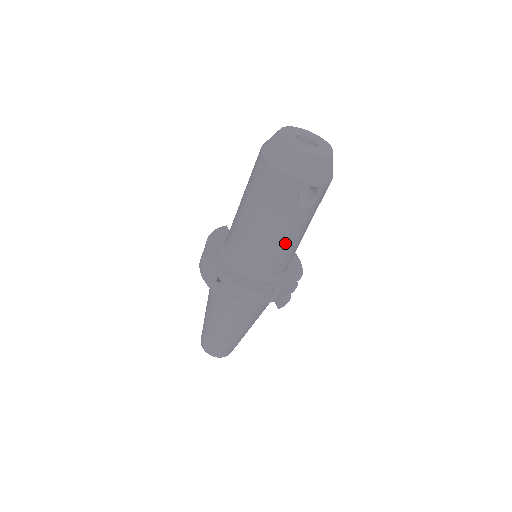
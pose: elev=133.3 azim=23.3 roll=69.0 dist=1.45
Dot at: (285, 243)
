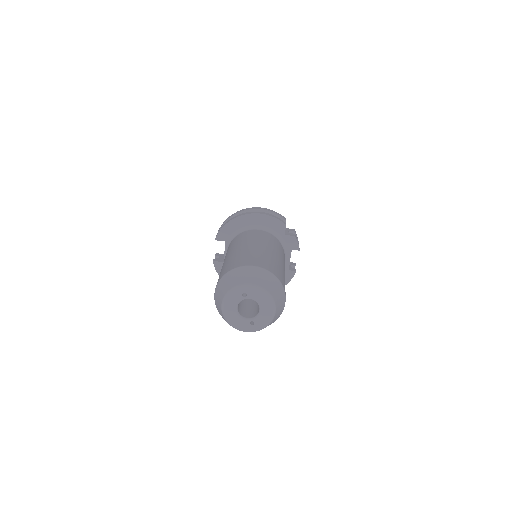
Dot at: occluded
